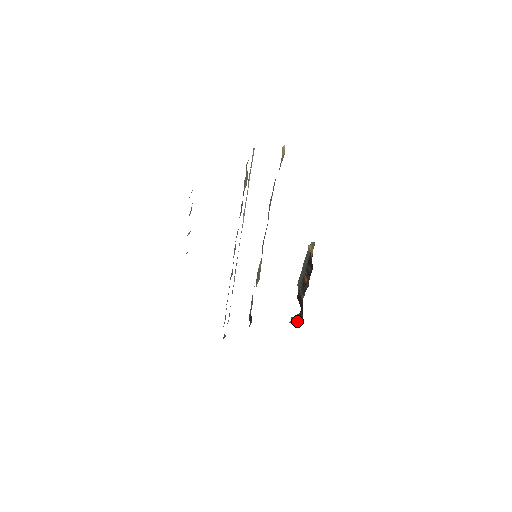
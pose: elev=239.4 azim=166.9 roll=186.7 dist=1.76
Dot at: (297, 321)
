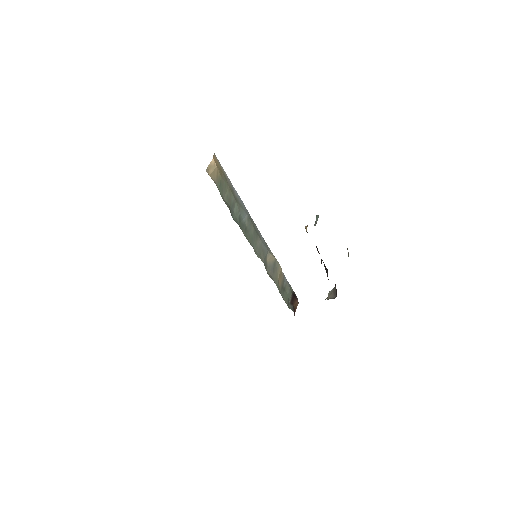
Dot at: (333, 295)
